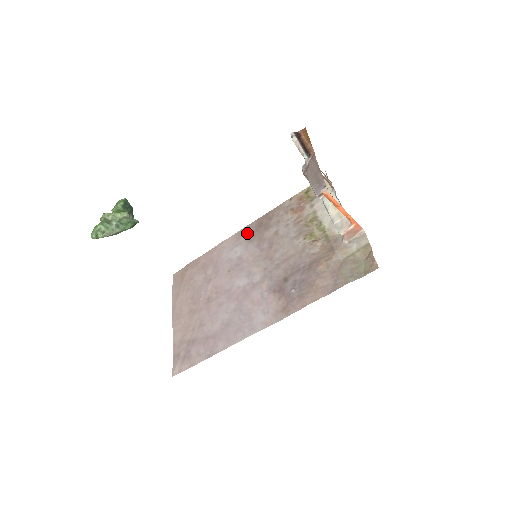
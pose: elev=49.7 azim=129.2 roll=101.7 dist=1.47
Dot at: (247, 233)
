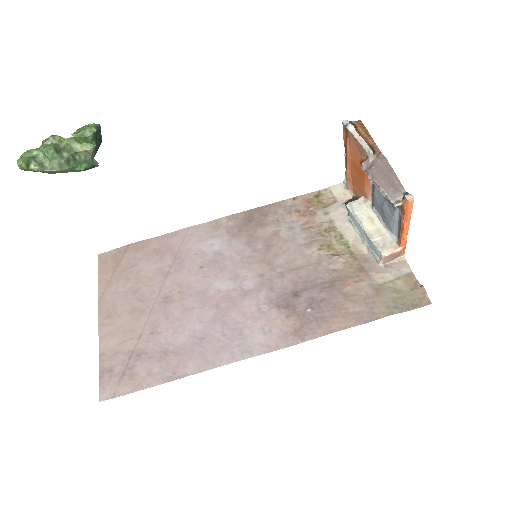
Dot at: (229, 225)
